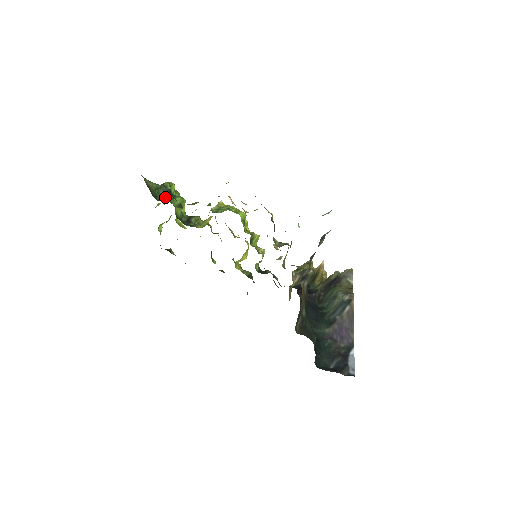
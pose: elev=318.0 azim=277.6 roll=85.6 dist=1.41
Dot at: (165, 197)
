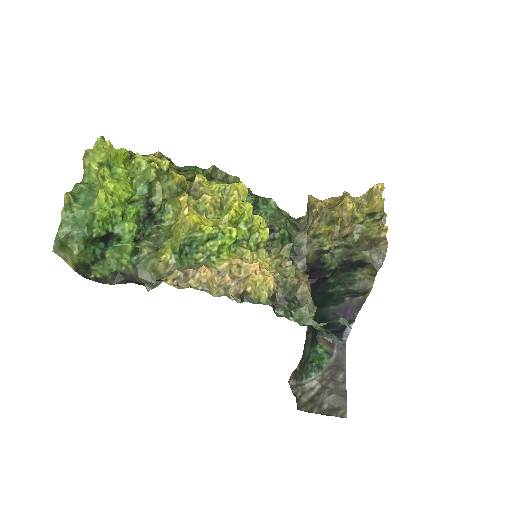
Dot at: (106, 245)
